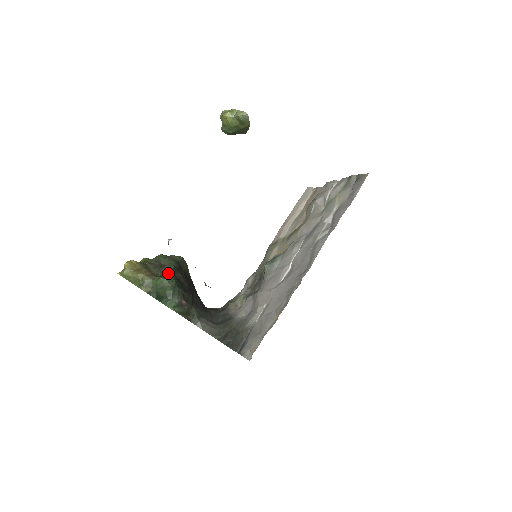
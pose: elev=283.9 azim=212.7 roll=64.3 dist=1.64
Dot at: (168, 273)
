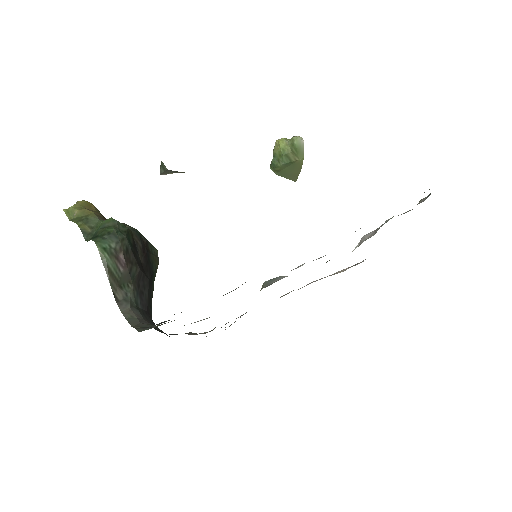
Dot at: occluded
